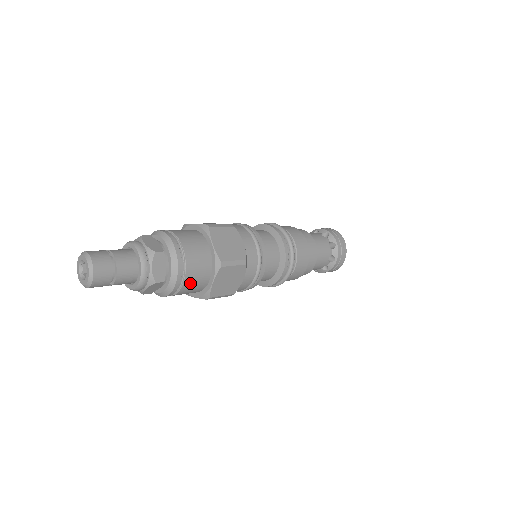
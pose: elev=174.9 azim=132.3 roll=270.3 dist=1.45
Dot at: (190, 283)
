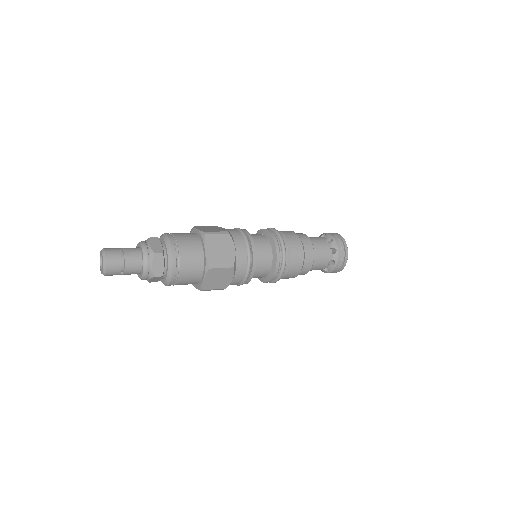
Dot at: (184, 278)
